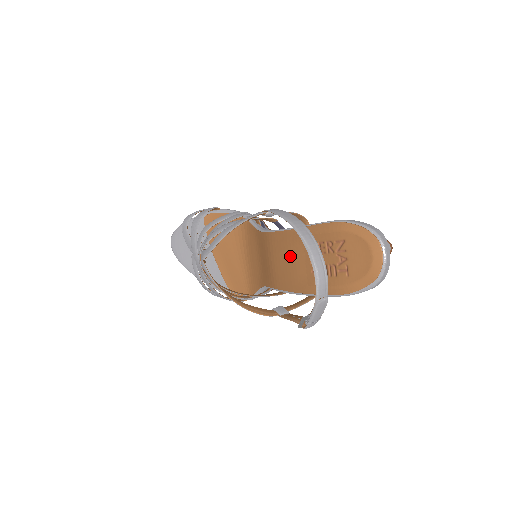
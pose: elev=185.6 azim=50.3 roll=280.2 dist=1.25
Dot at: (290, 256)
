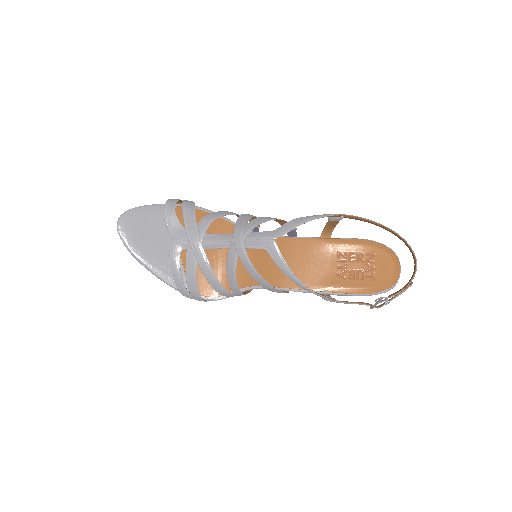
Dot at: (312, 259)
